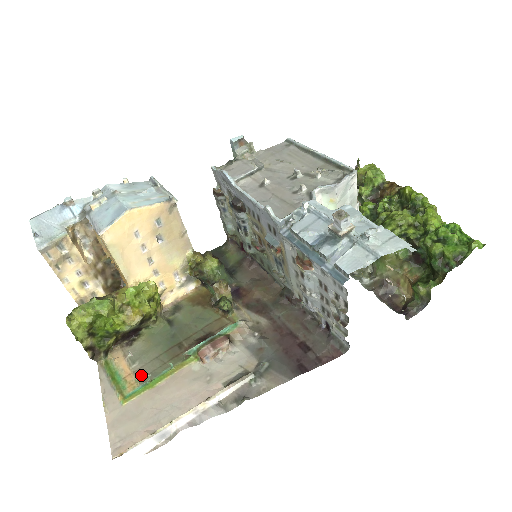
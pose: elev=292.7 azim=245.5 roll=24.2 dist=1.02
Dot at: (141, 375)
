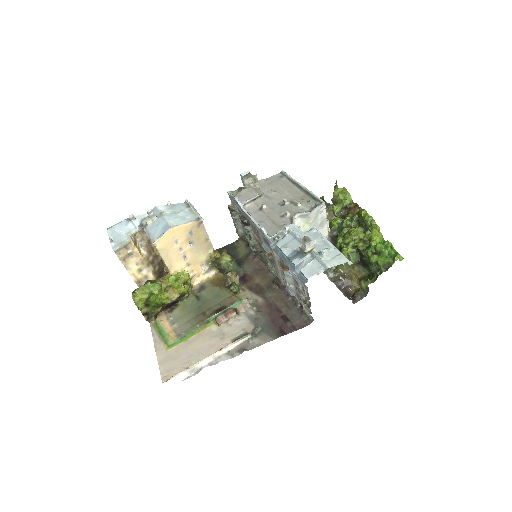
Dot at: (179, 332)
